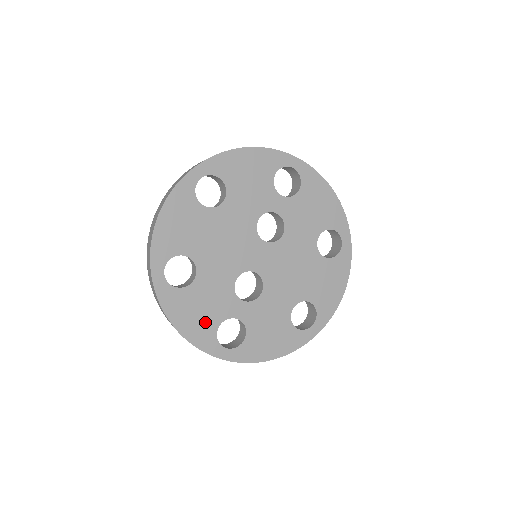
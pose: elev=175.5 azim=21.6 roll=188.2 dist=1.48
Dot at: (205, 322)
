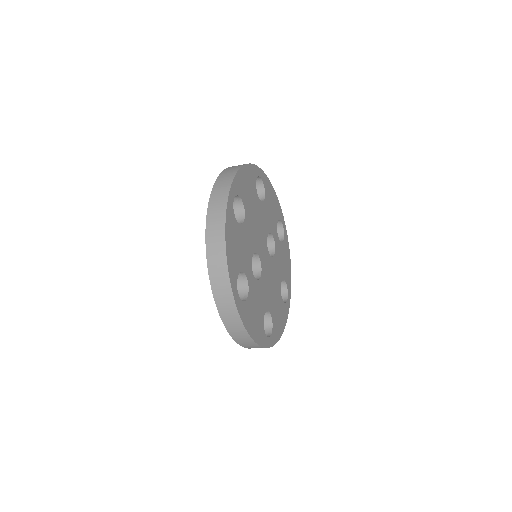
Dot at: (237, 259)
